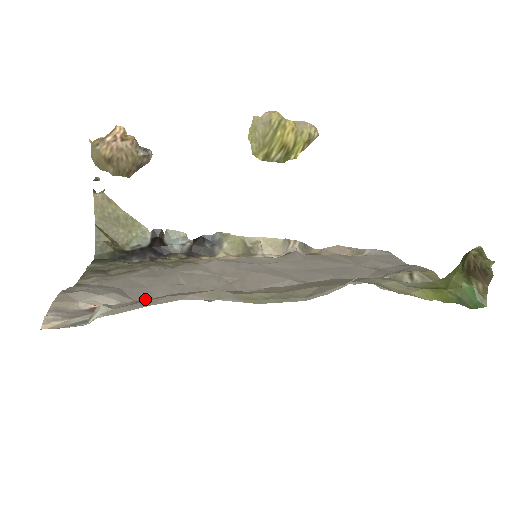
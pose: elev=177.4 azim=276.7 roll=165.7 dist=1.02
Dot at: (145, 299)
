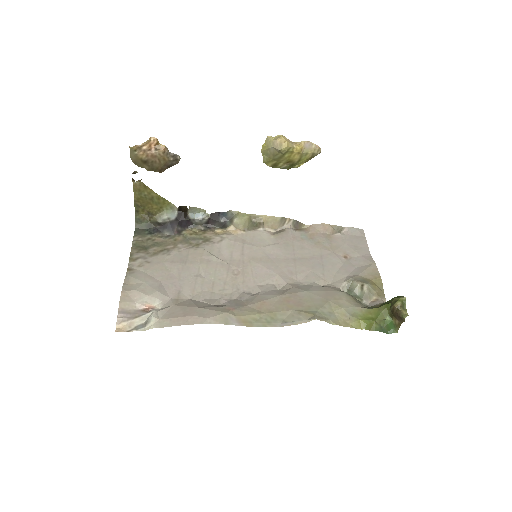
Dot at: (178, 296)
